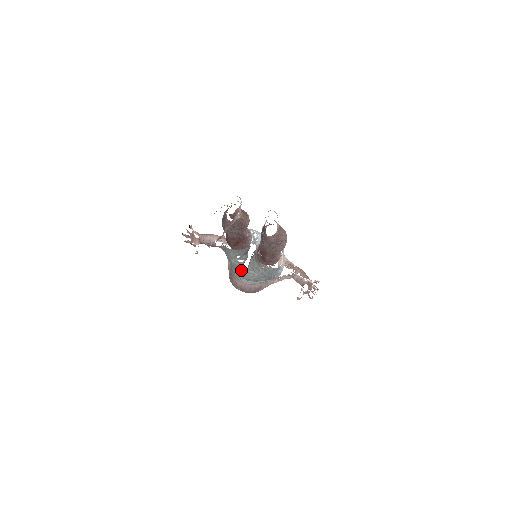
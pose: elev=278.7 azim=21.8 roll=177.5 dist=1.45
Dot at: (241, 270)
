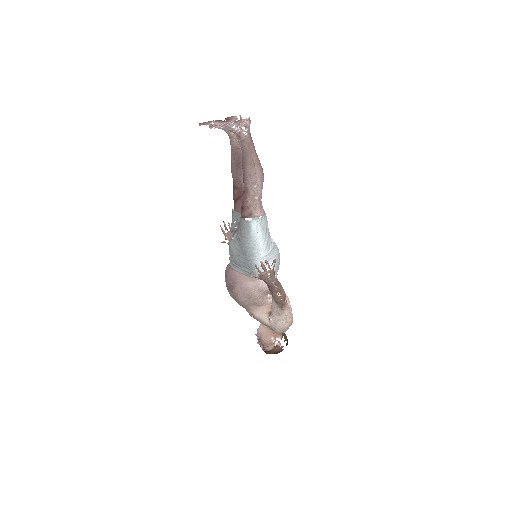
Dot at: (231, 238)
